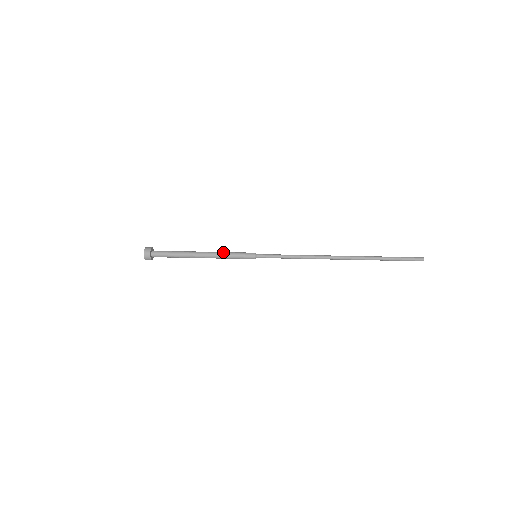
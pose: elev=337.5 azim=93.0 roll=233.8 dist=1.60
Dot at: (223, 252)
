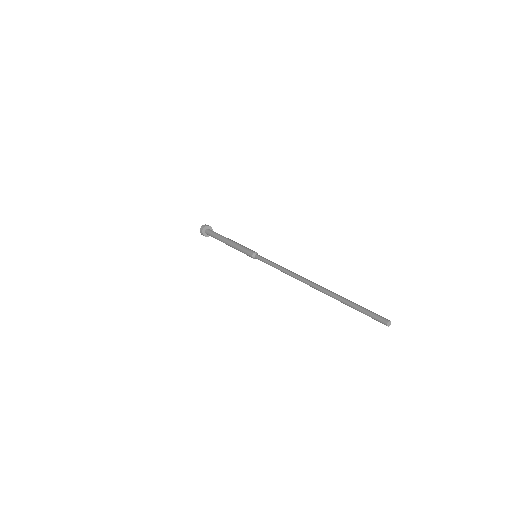
Dot at: (239, 244)
